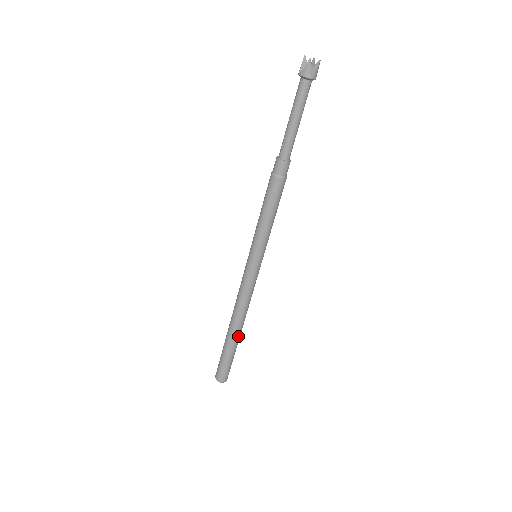
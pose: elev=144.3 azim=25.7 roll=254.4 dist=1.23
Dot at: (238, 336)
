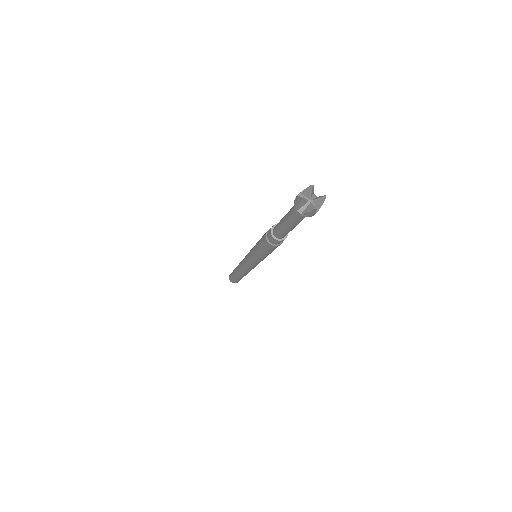
Dot at: occluded
